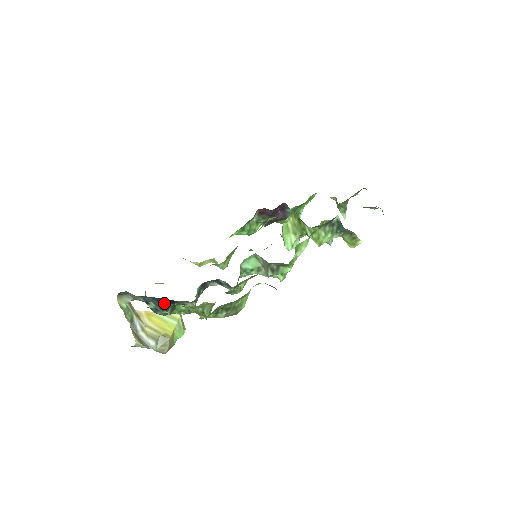
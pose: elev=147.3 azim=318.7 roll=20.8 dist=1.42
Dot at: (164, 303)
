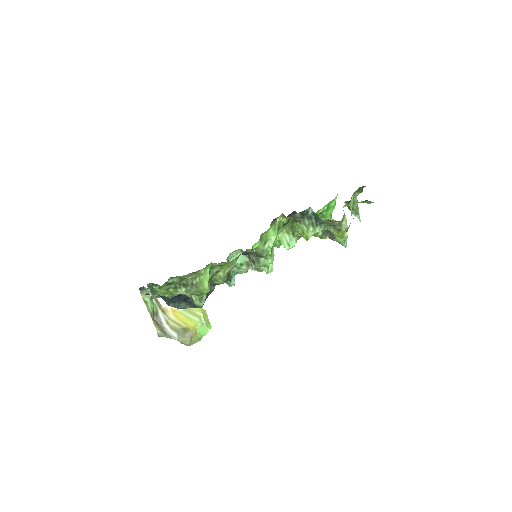
Dot at: occluded
